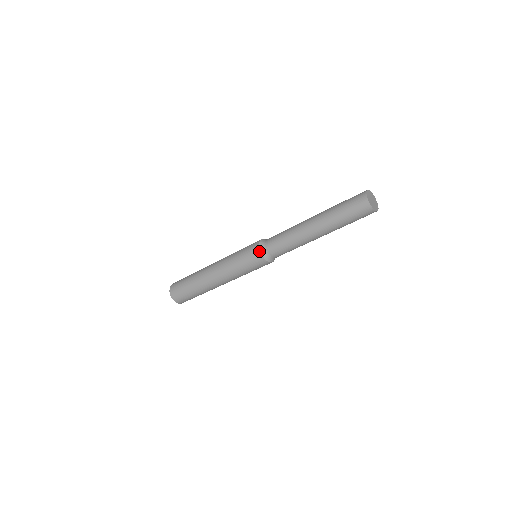
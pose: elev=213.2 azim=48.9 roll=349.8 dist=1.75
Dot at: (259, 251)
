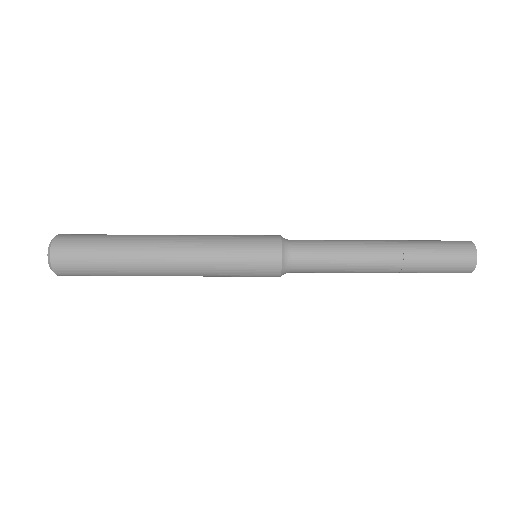
Dot at: (280, 241)
